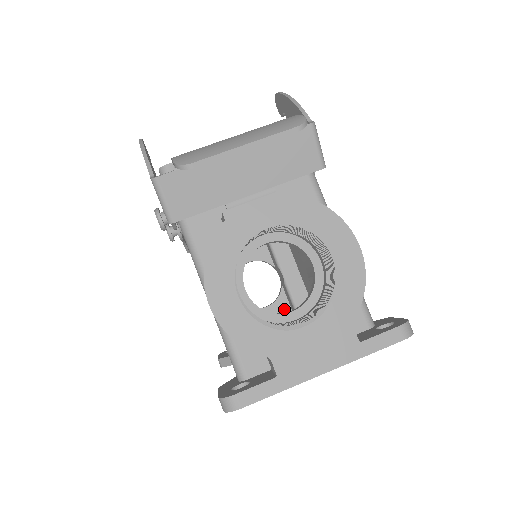
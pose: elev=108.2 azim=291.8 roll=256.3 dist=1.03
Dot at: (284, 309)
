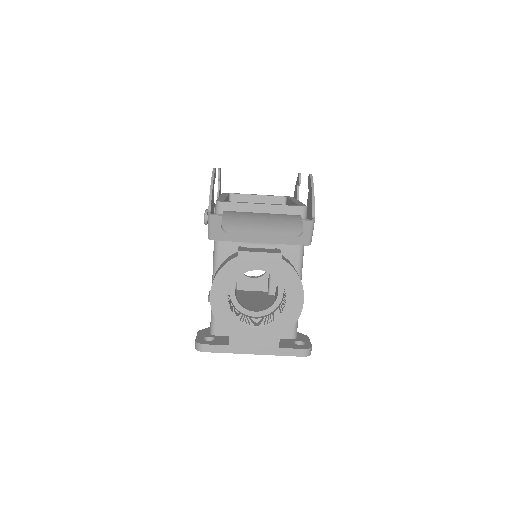
Dot at: (263, 284)
